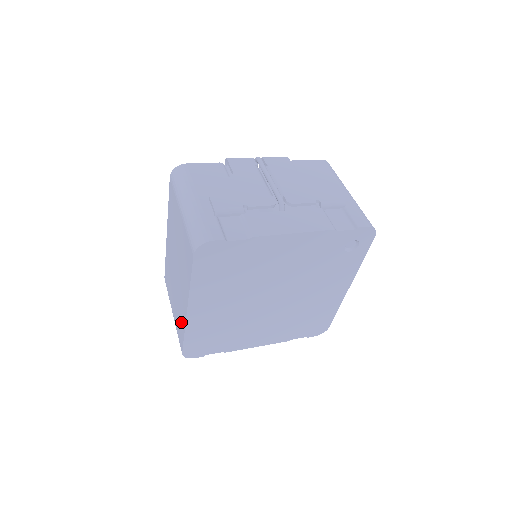
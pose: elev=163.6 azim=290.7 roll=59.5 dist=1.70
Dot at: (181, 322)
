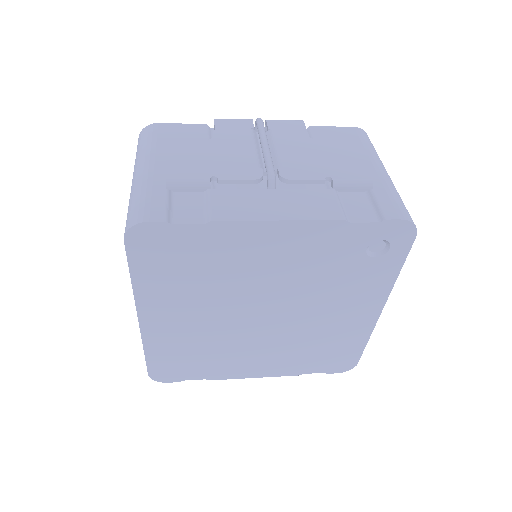
Dot at: occluded
